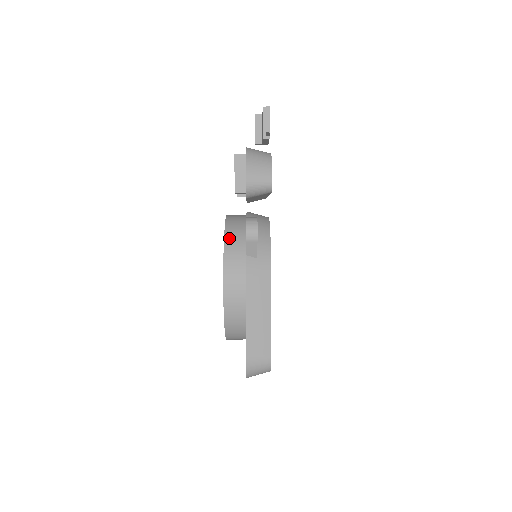
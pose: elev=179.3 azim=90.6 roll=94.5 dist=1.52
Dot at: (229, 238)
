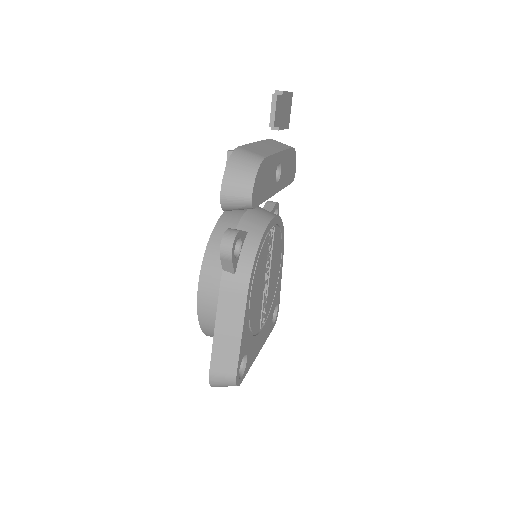
Dot at: (212, 244)
